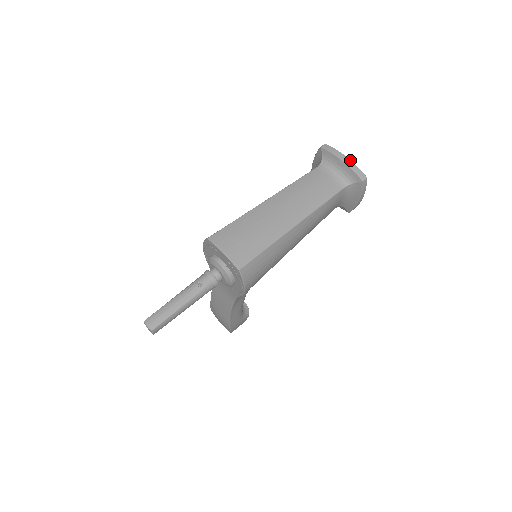
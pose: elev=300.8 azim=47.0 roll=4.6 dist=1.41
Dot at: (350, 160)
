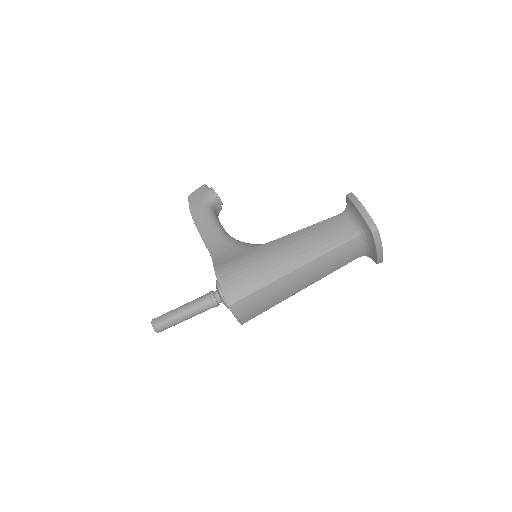
Dot at: occluded
